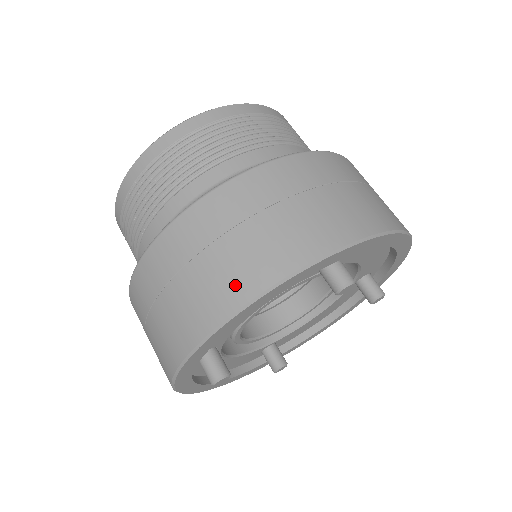
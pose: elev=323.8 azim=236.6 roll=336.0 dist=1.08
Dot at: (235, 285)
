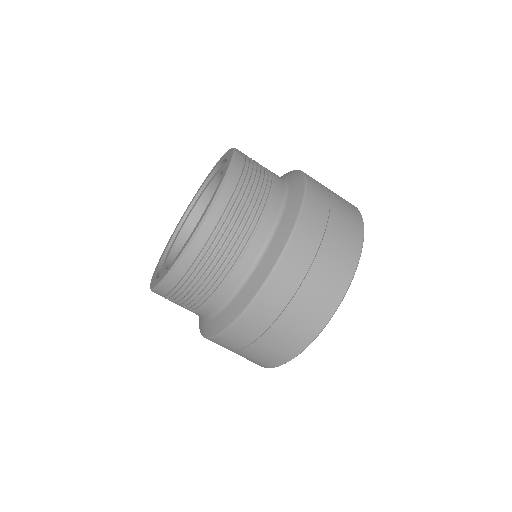
Dot at: (329, 297)
